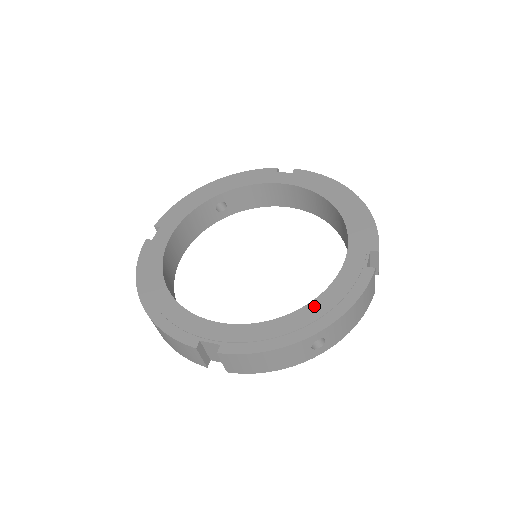
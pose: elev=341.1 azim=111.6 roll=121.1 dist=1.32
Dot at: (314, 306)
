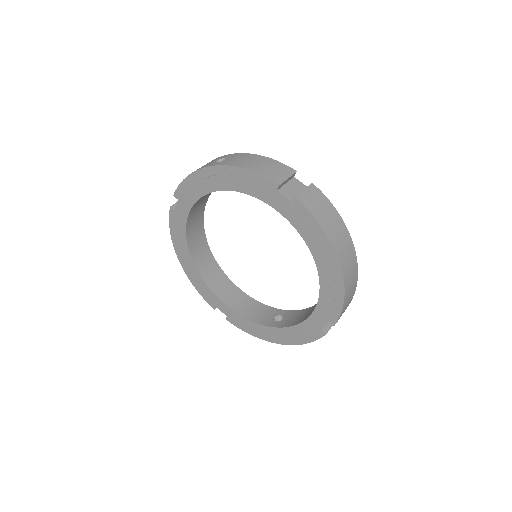
Dot at: (280, 331)
